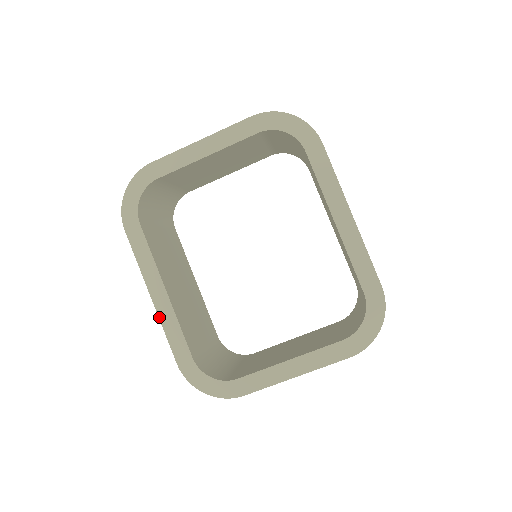
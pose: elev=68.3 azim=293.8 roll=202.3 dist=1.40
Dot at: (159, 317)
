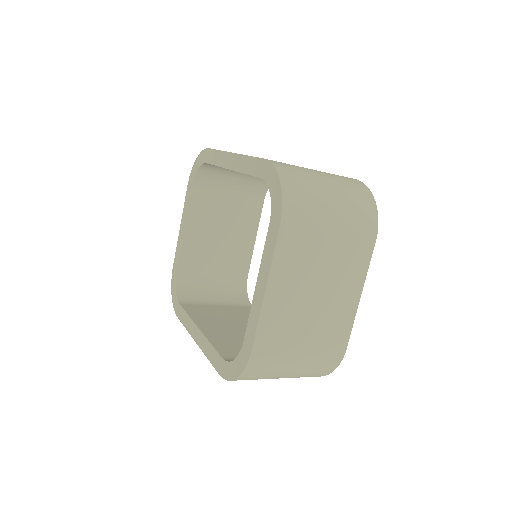
Dot at: (202, 350)
